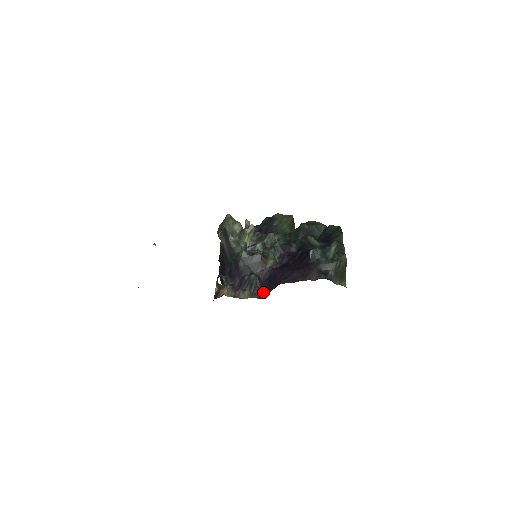
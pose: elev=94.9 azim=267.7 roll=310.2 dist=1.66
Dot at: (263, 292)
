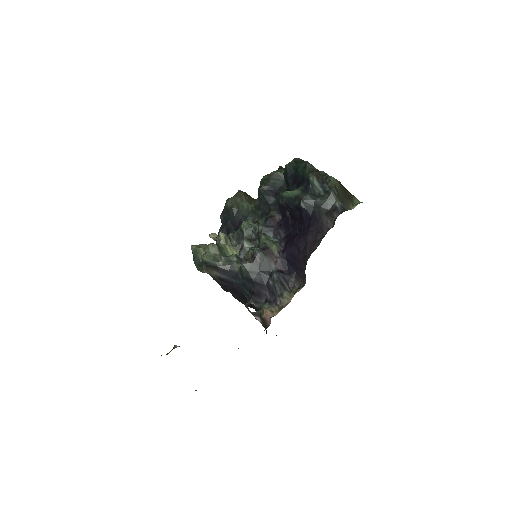
Dot at: (298, 279)
